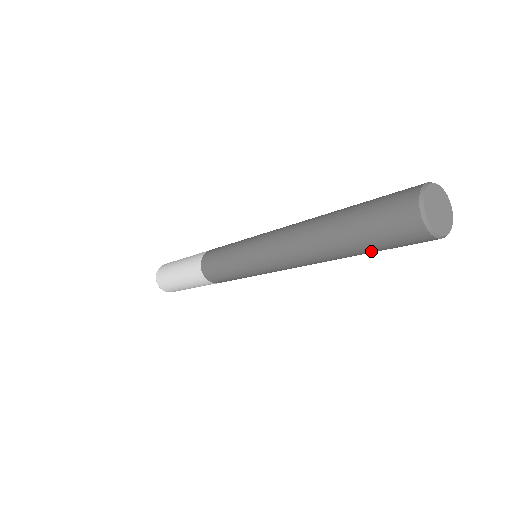
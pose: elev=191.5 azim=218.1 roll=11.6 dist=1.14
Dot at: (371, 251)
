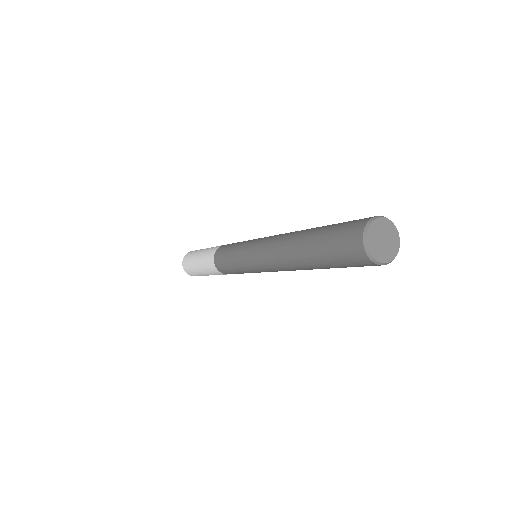
Dot at: (323, 259)
